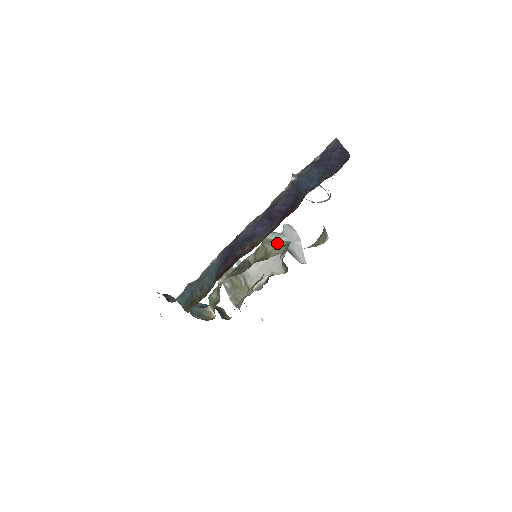
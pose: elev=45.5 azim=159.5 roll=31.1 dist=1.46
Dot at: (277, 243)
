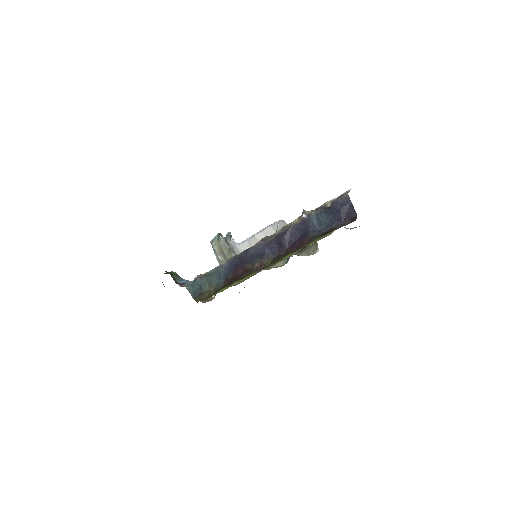
Dot at: occluded
